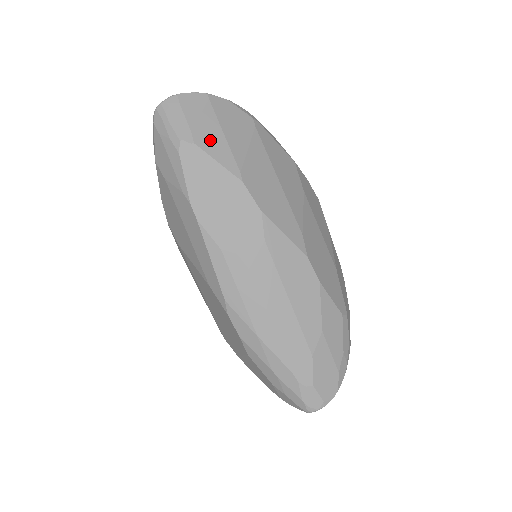
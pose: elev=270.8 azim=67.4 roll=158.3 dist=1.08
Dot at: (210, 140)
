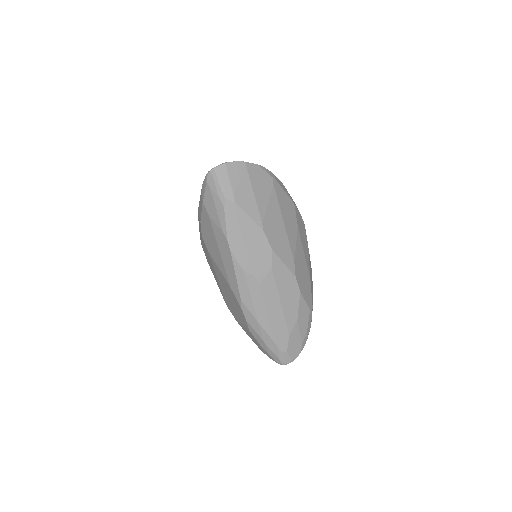
Dot at: (245, 199)
